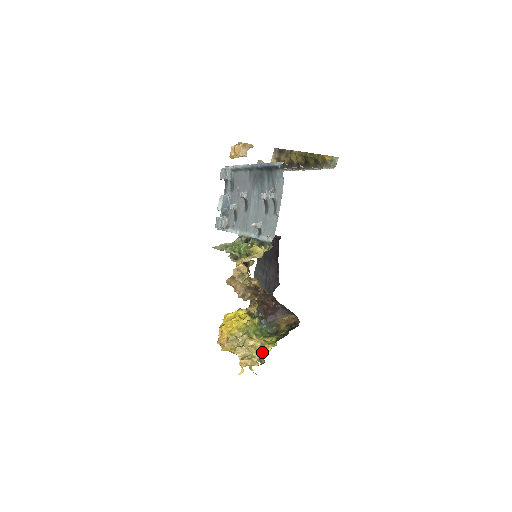
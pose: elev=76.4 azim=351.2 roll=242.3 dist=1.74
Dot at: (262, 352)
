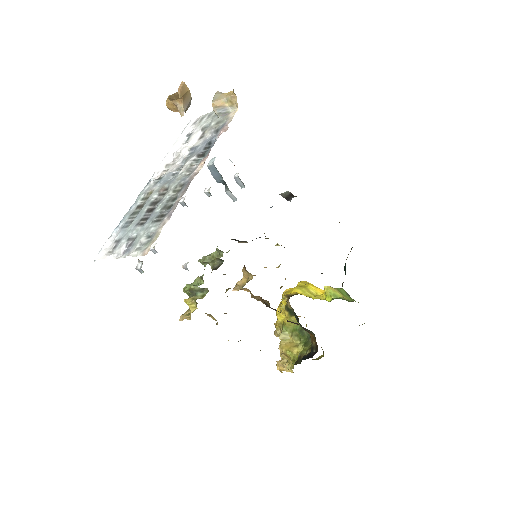
Dot at: occluded
